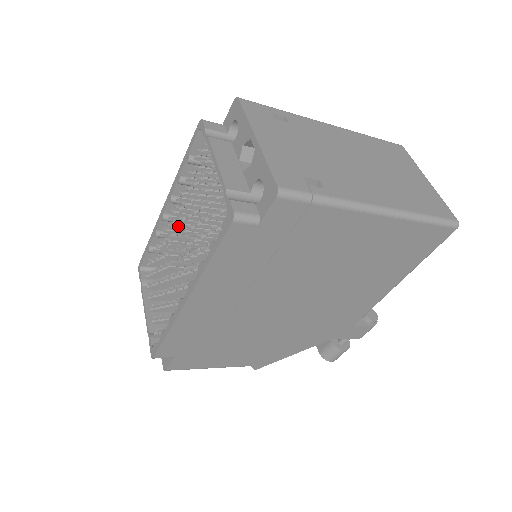
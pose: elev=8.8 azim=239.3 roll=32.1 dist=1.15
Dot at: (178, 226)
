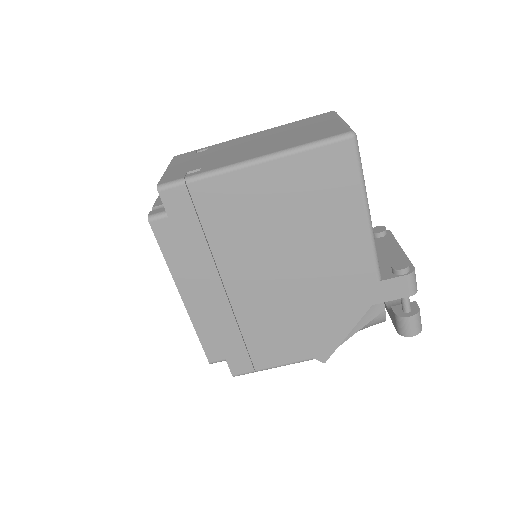
Dot at: occluded
